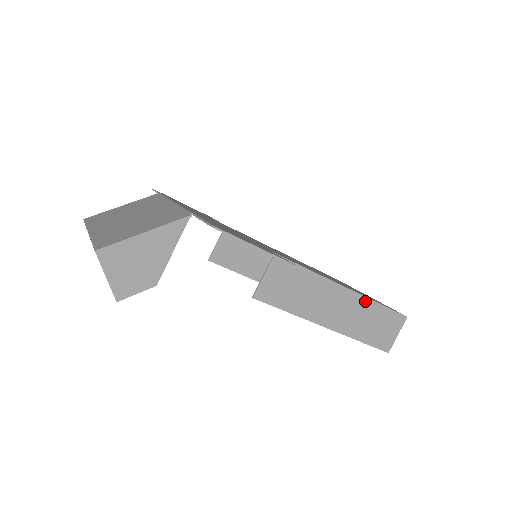
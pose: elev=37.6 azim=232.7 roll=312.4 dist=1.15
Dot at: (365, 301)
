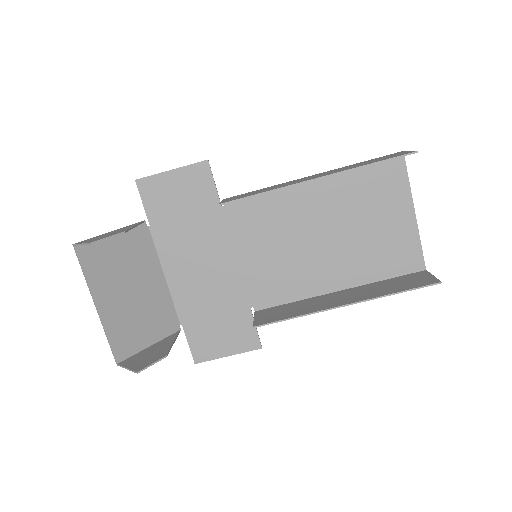
Dot at: occluded
